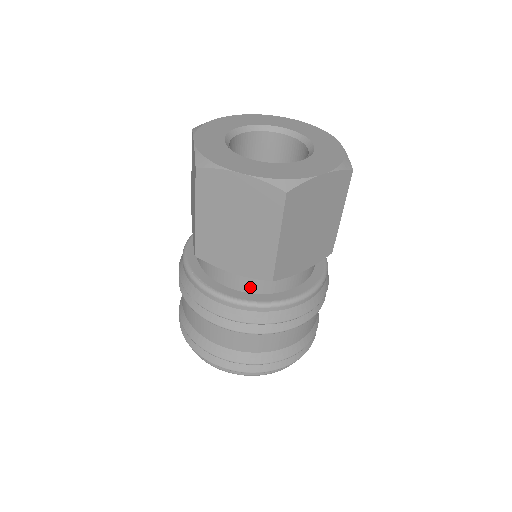
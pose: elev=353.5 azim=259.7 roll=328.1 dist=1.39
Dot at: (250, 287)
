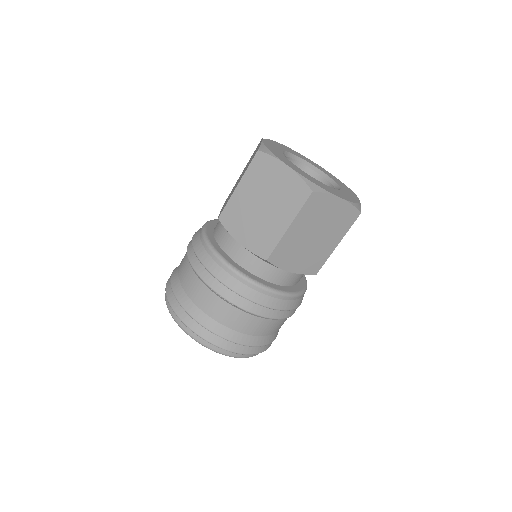
Dot at: (291, 281)
